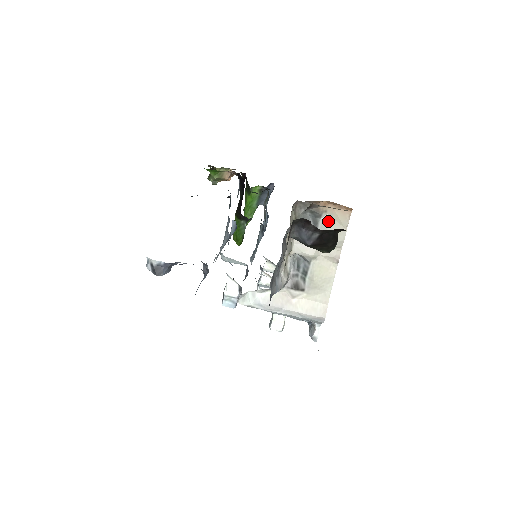
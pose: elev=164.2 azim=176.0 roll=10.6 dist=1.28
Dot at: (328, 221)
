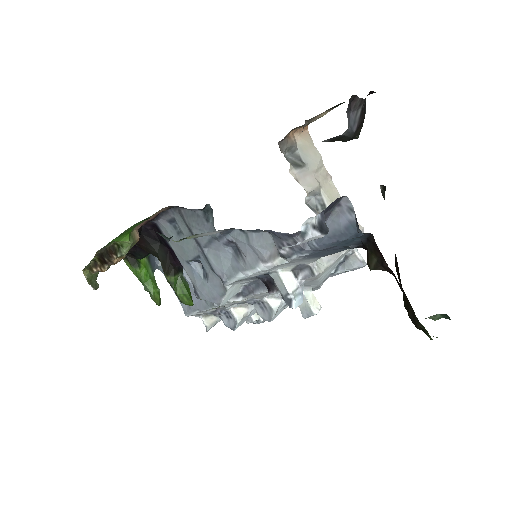
Dot at: (302, 149)
